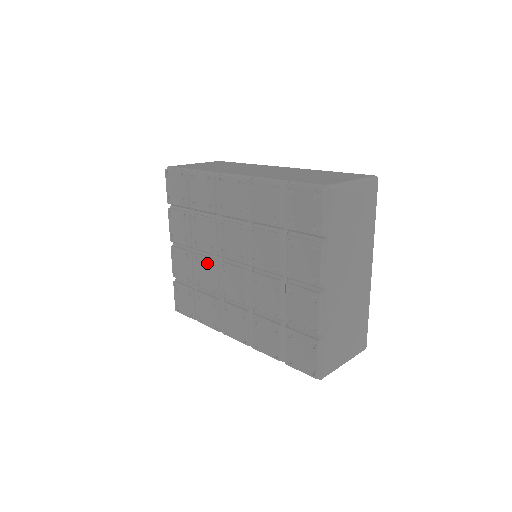
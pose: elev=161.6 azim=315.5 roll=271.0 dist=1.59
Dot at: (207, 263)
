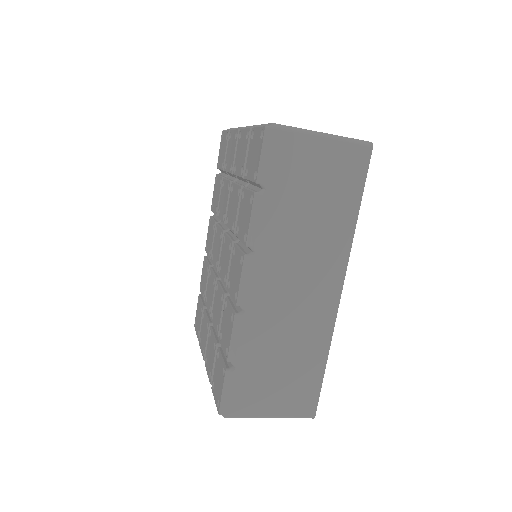
Dot at: (215, 299)
